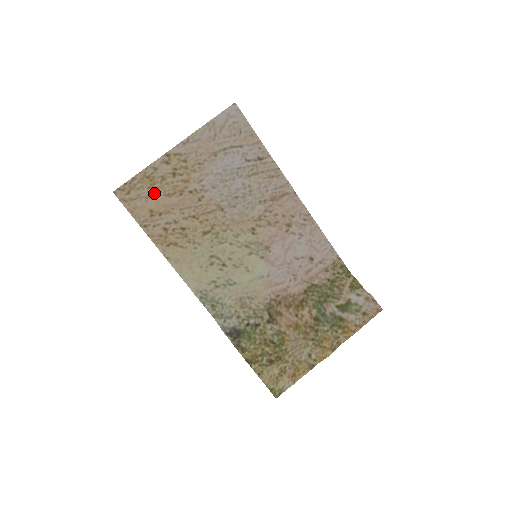
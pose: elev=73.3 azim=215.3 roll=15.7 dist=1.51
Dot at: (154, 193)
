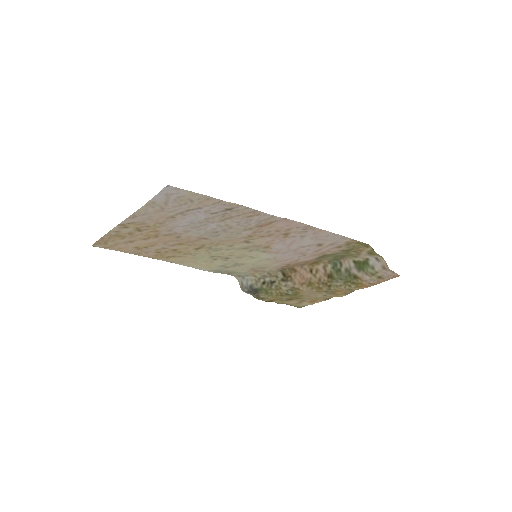
Dot at: (130, 240)
